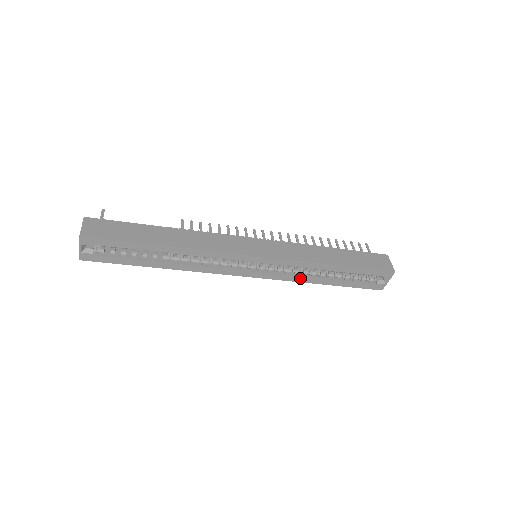
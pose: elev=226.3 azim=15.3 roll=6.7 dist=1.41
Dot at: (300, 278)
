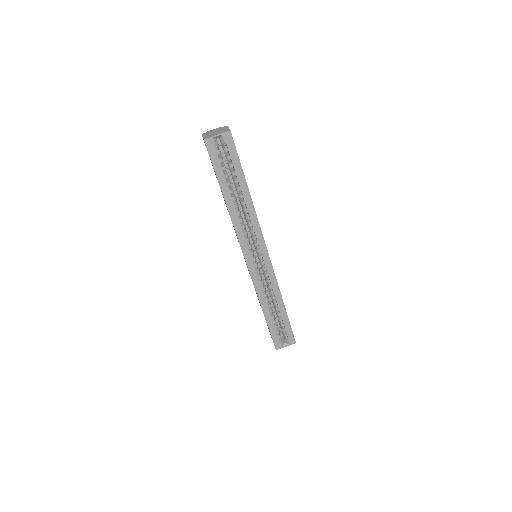
Dot at: (262, 294)
